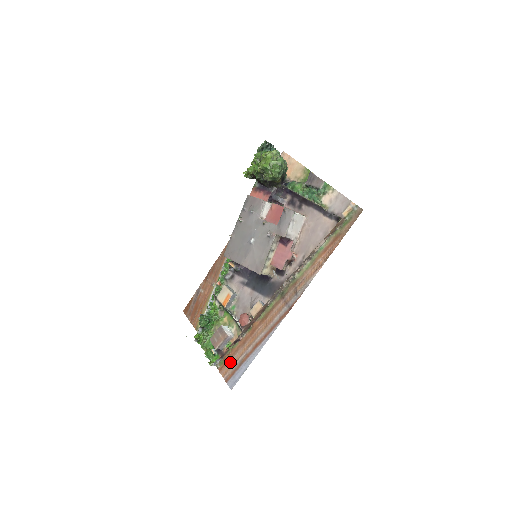
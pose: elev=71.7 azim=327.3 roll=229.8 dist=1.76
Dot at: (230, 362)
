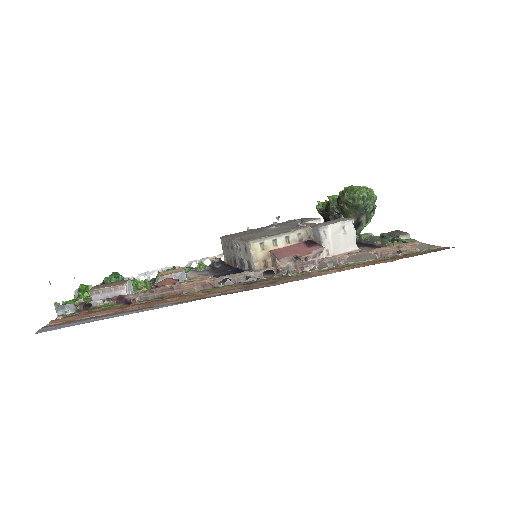
Dot at: (83, 315)
